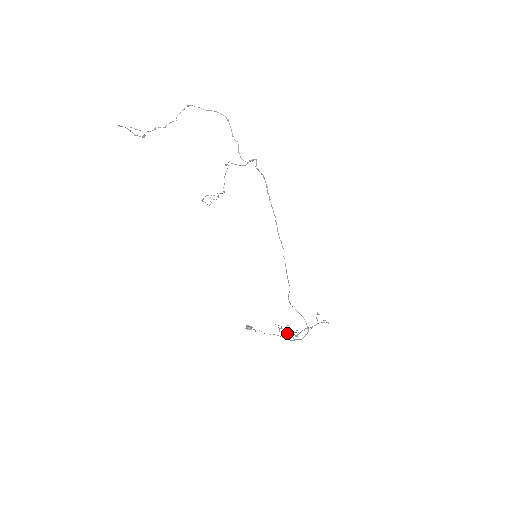
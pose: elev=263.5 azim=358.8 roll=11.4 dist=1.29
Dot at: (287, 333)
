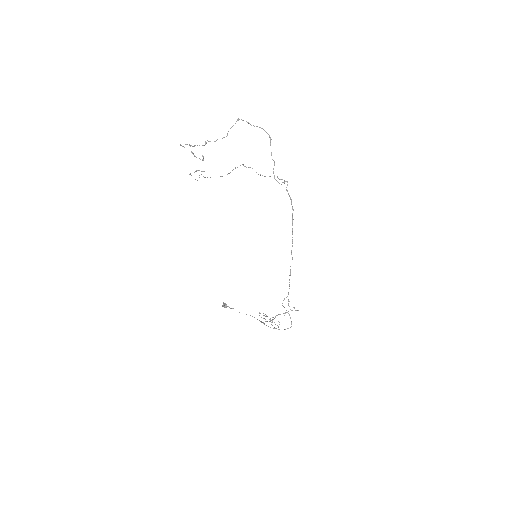
Dot at: occluded
